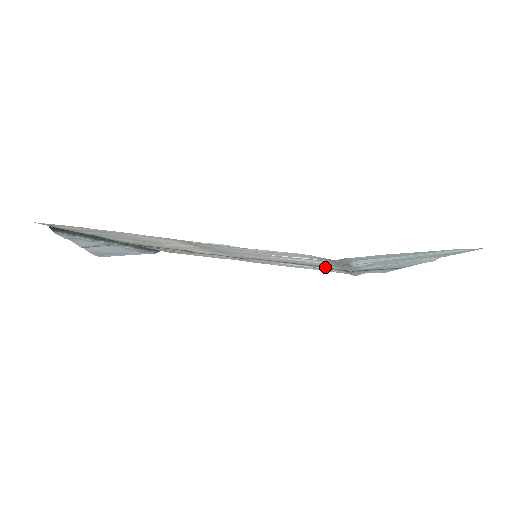
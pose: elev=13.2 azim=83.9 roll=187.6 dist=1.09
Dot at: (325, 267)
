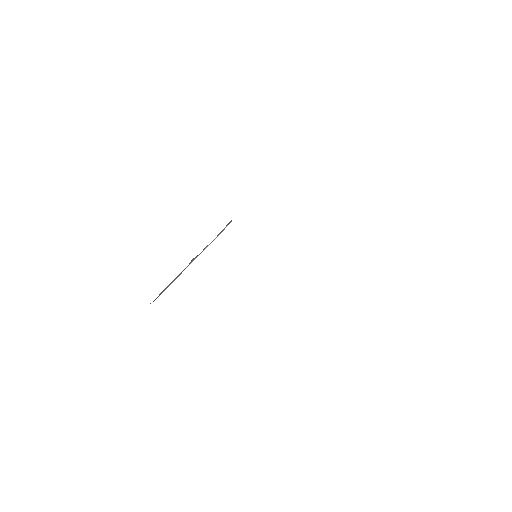
Dot at: occluded
